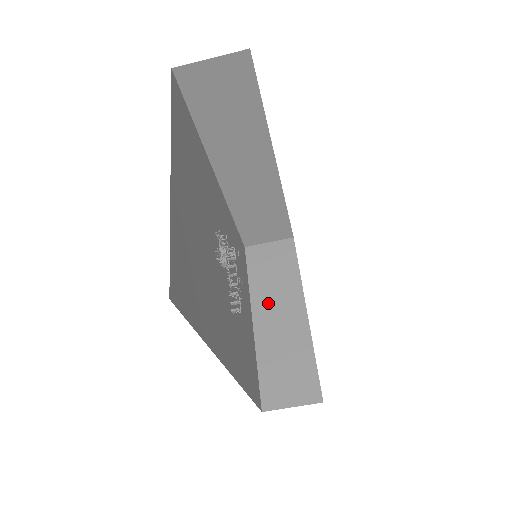
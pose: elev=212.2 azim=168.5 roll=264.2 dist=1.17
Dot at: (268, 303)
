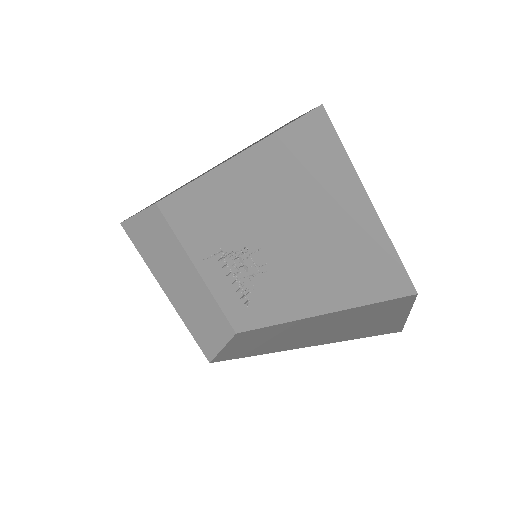
Dot at: (170, 275)
